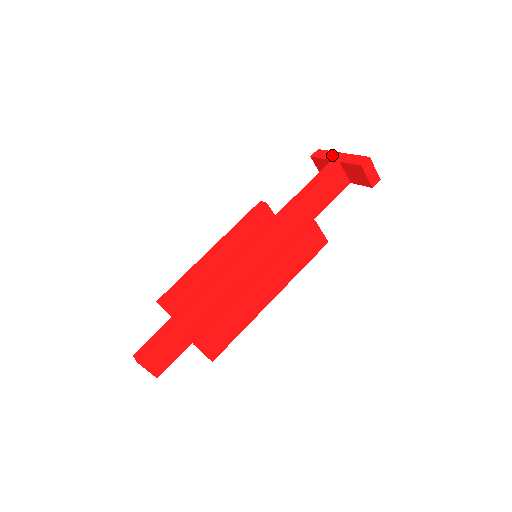
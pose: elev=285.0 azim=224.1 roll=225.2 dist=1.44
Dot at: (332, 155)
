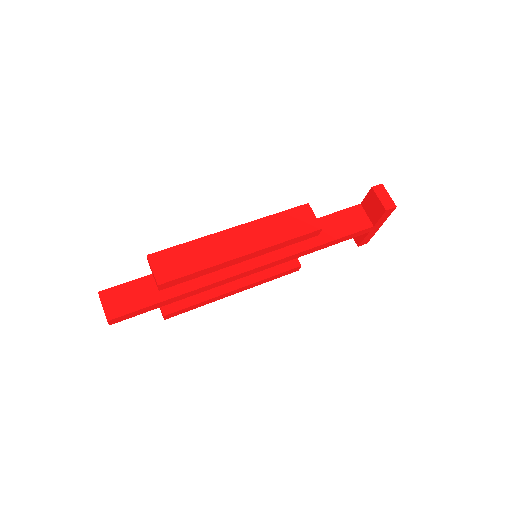
Dot at: occluded
